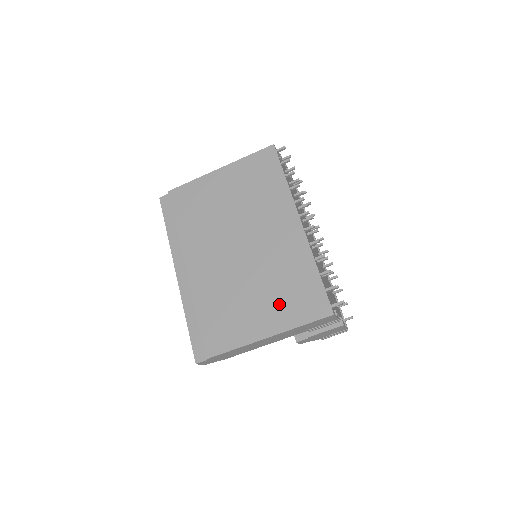
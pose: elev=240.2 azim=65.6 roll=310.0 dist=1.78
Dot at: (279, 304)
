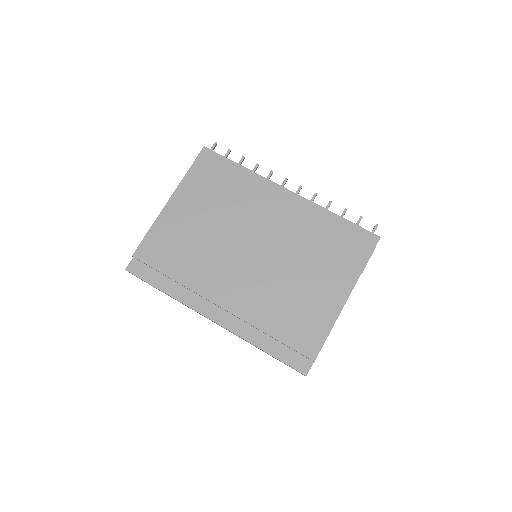
Dot at: (332, 265)
